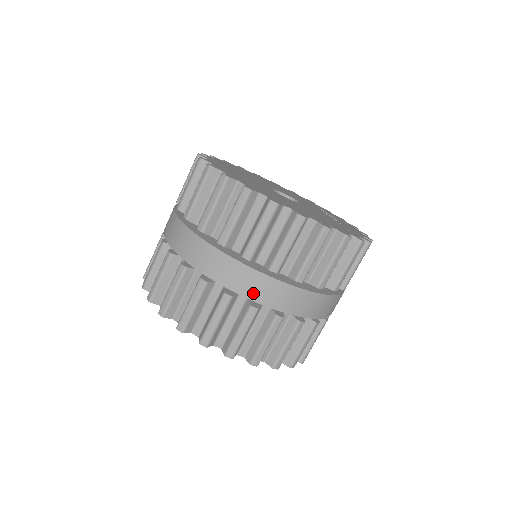
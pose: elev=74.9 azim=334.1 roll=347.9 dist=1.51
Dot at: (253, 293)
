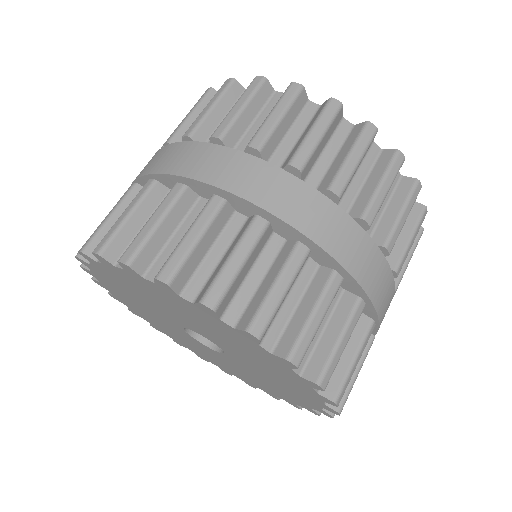
Dot at: (156, 166)
